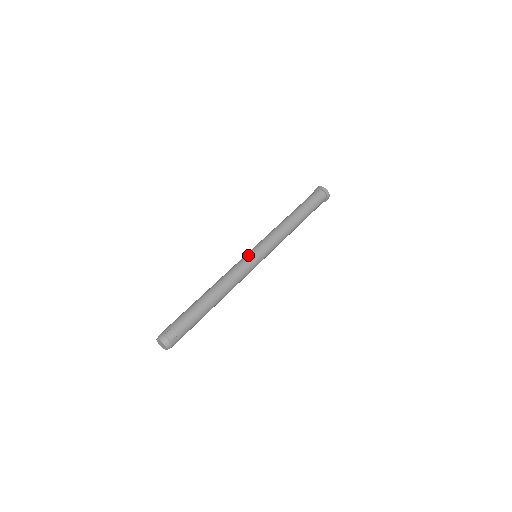
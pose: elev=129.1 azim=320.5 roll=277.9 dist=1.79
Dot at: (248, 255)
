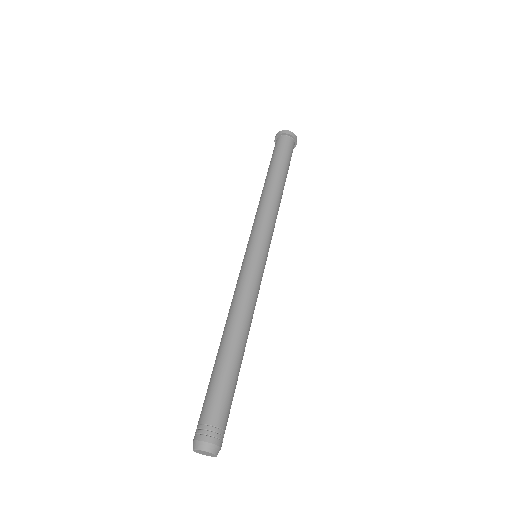
Dot at: (246, 260)
